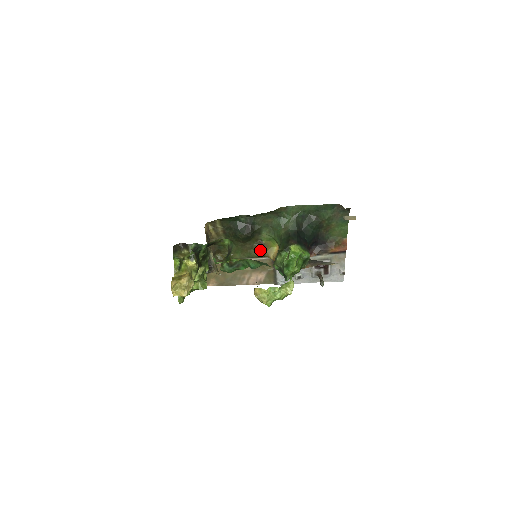
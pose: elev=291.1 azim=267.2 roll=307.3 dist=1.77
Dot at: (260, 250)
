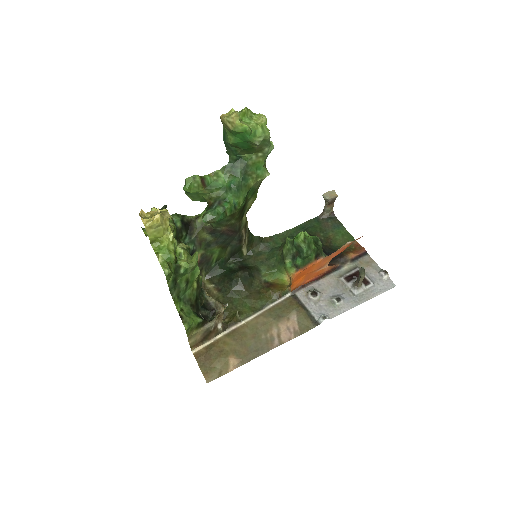
Dot at: (269, 288)
